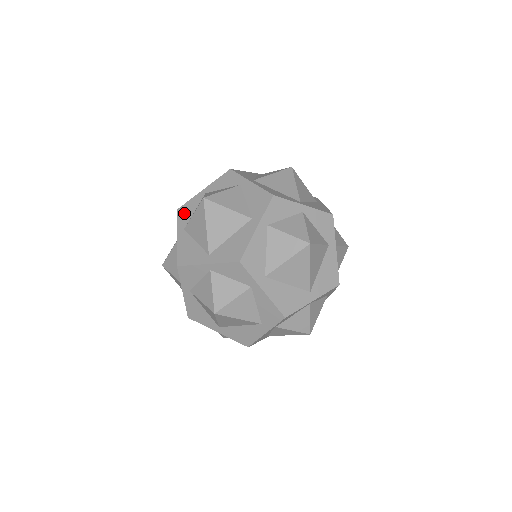
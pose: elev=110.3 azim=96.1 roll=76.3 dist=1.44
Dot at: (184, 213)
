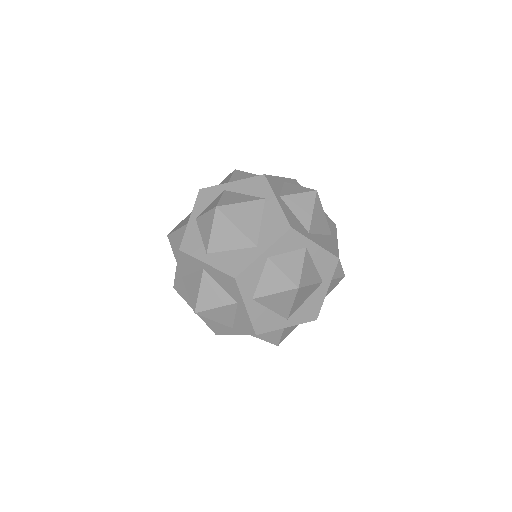
Dot at: (191, 245)
